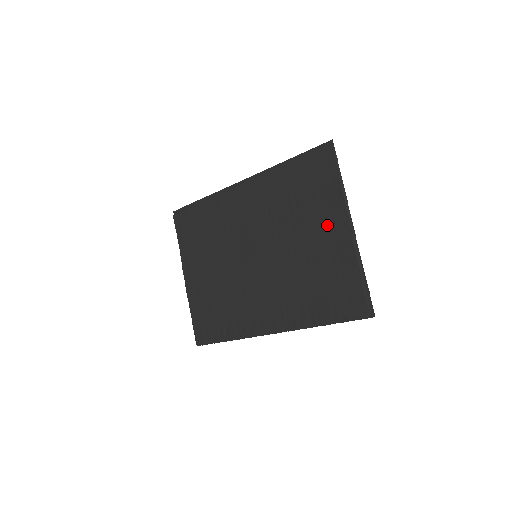
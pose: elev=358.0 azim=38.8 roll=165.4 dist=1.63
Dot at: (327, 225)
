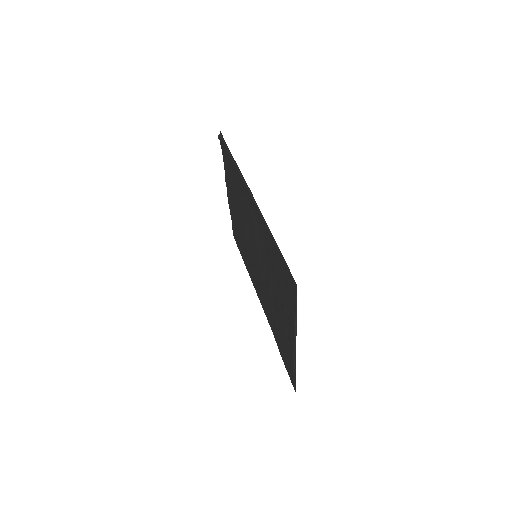
Dot at: (285, 320)
